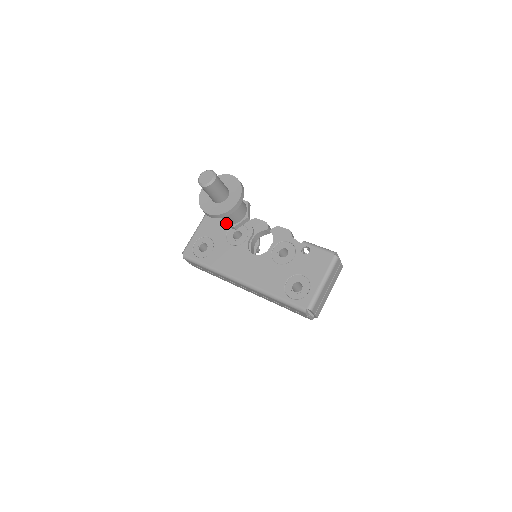
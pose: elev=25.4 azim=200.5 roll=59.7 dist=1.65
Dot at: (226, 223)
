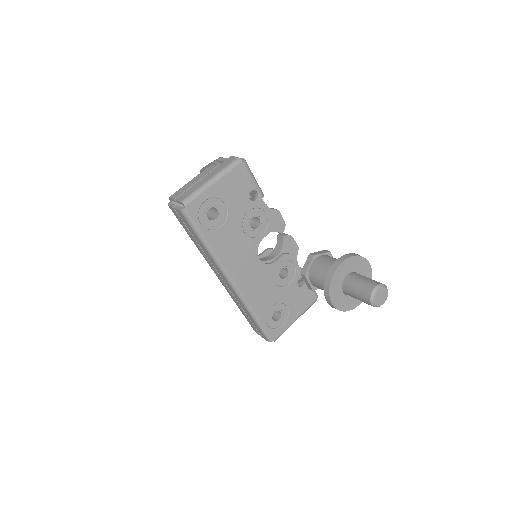
Dot at: (310, 281)
